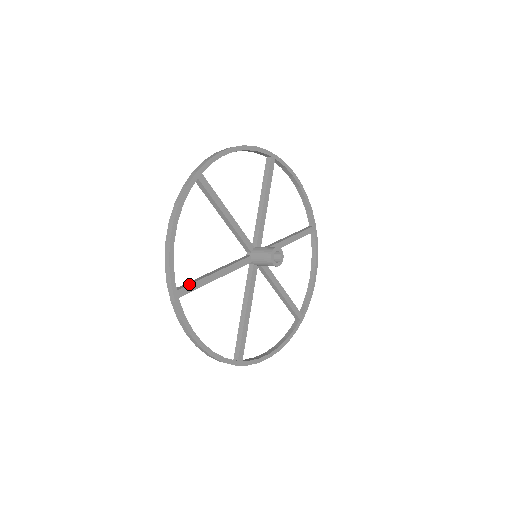
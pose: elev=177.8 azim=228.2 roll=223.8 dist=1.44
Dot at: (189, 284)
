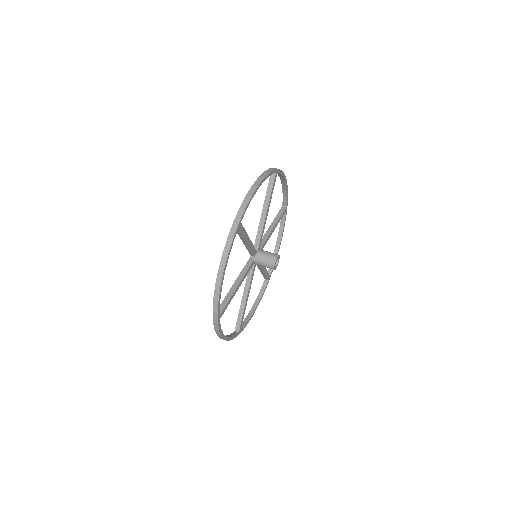
Dot at: (225, 306)
